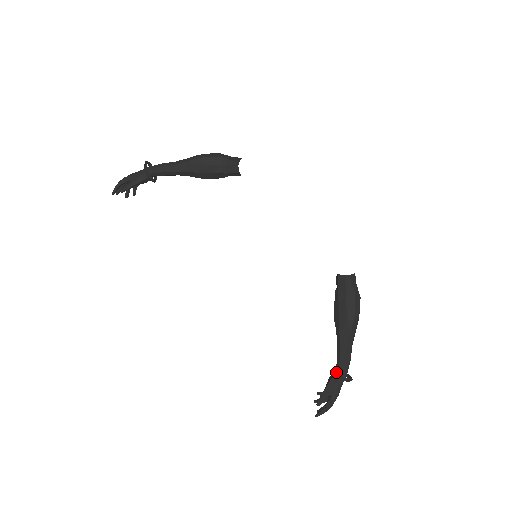
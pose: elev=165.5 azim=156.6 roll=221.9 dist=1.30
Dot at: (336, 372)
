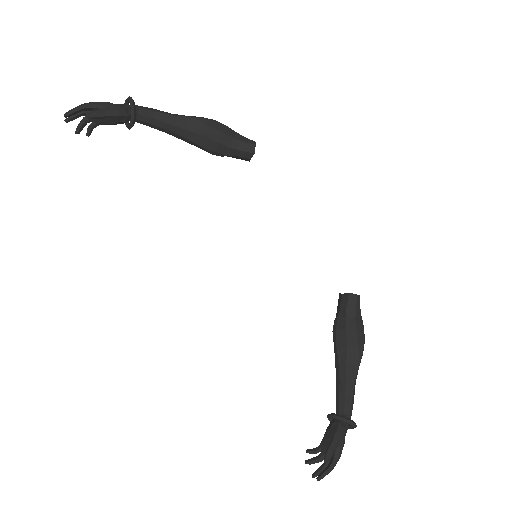
Dot at: (340, 416)
